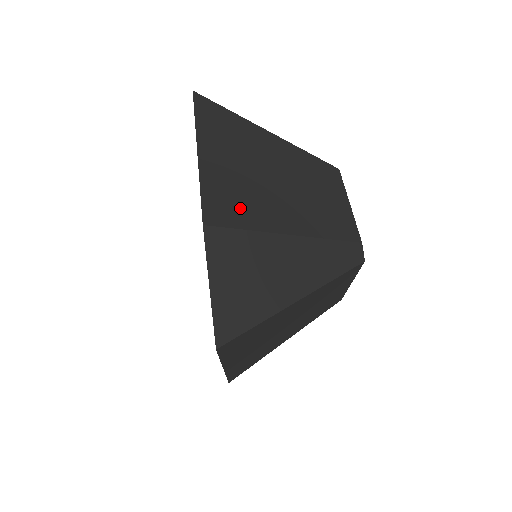
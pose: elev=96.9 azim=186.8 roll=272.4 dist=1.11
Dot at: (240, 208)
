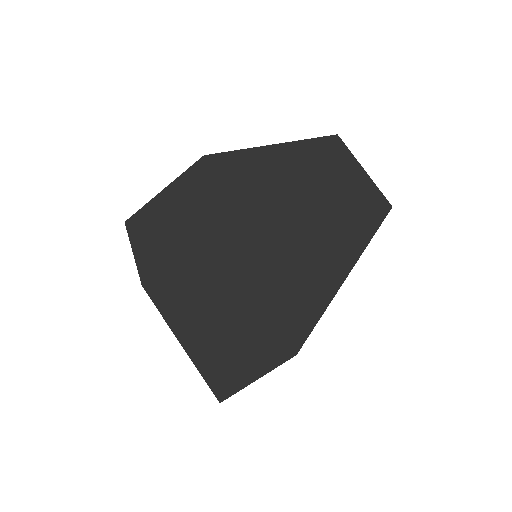
Dot at: occluded
